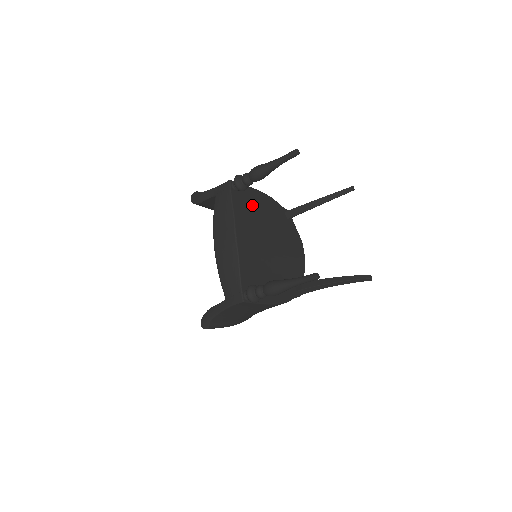
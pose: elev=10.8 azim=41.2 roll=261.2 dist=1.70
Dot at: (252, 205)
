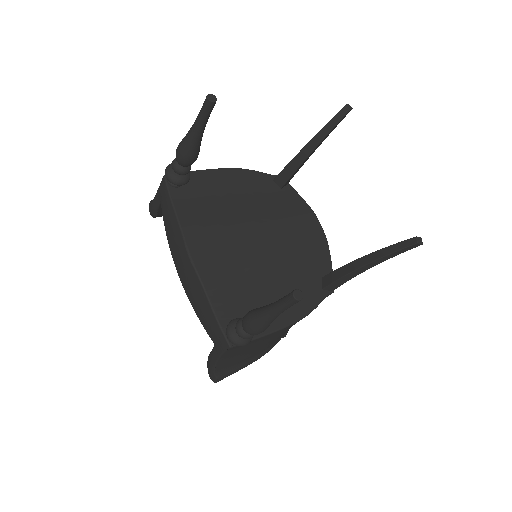
Dot at: (212, 195)
